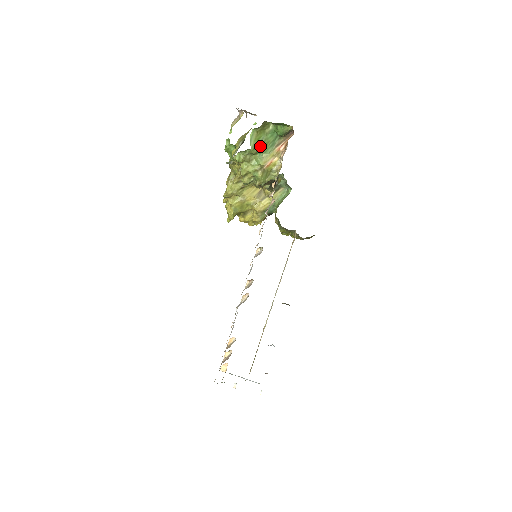
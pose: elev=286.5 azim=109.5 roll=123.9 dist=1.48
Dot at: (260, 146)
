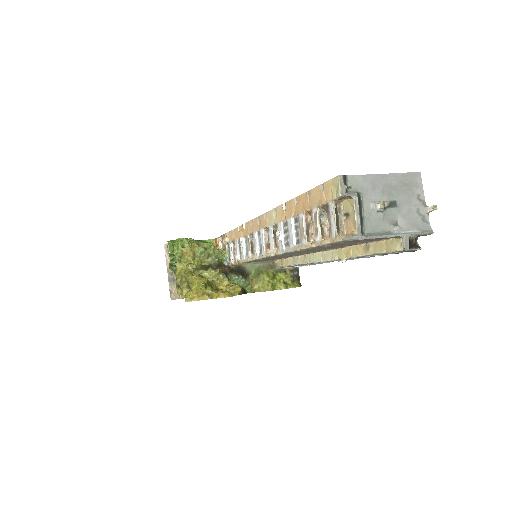
Dot at: occluded
